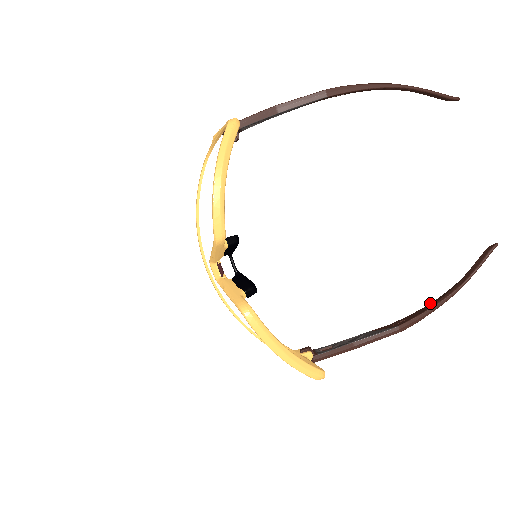
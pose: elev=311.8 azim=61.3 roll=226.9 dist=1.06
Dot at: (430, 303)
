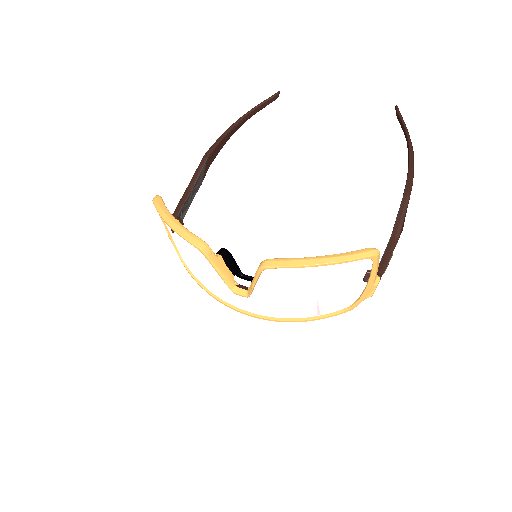
Dot at: occluded
